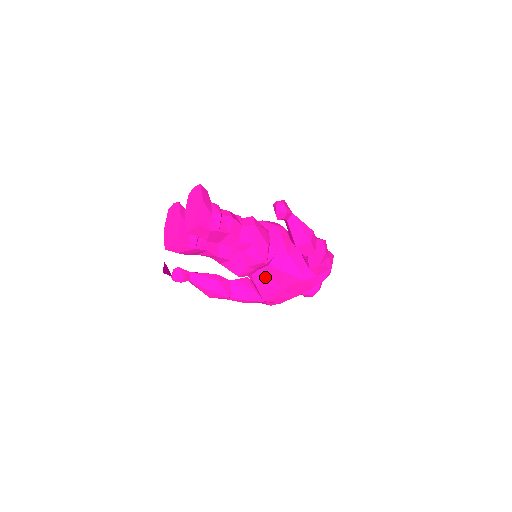
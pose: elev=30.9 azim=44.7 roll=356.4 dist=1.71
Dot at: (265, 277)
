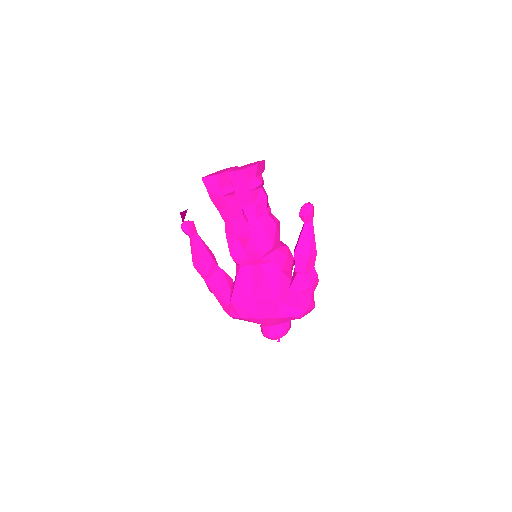
Dot at: (249, 276)
